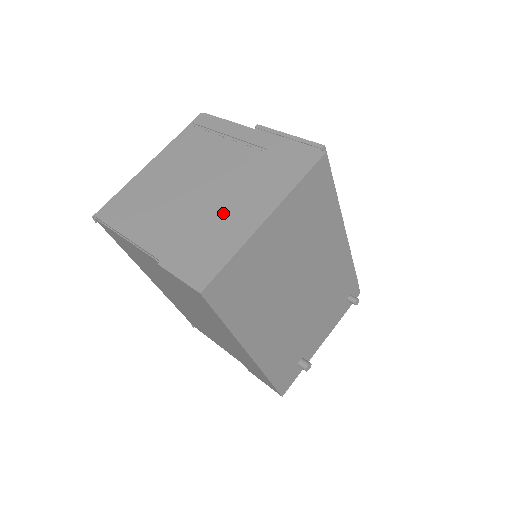
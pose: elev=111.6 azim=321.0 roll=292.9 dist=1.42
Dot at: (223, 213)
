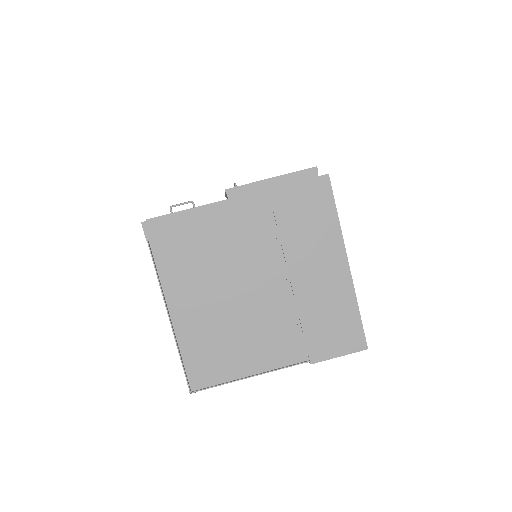
Dot at: (310, 290)
